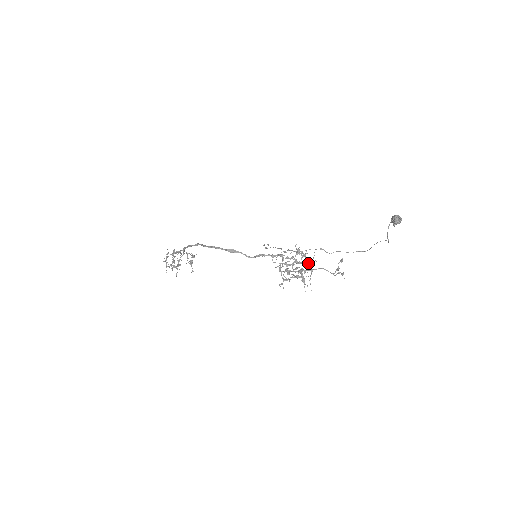
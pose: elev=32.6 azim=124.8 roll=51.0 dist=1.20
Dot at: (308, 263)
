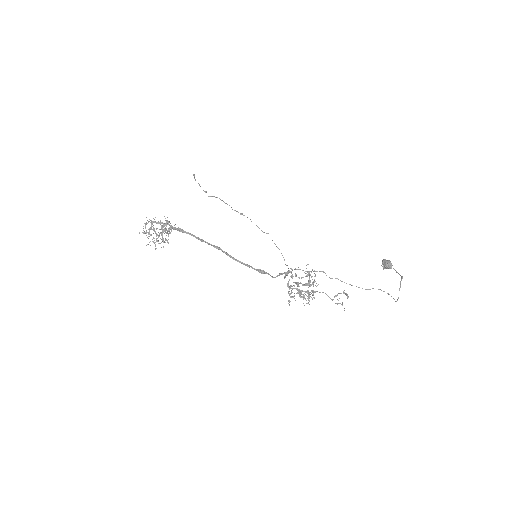
Dot at: occluded
